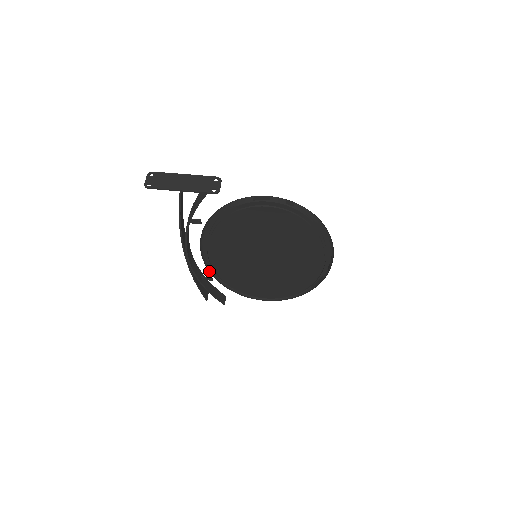
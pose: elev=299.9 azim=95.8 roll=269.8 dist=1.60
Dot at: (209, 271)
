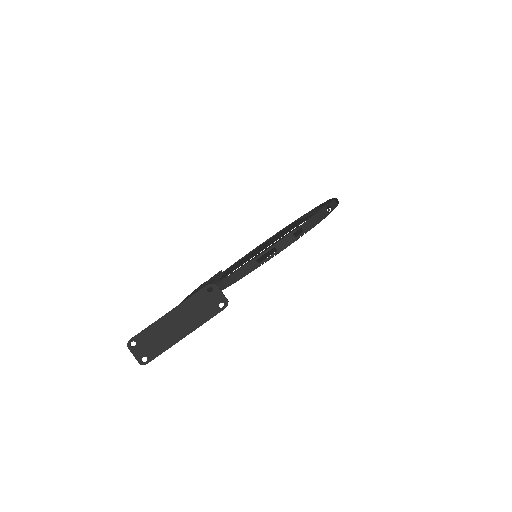
Dot at: occluded
